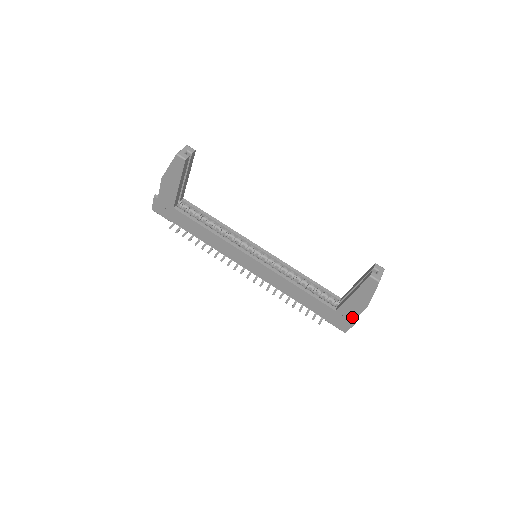
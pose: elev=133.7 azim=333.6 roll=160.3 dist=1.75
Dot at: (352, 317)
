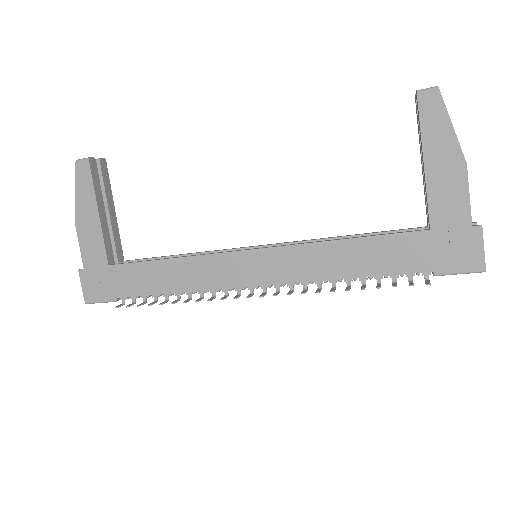
Dot at: (464, 214)
